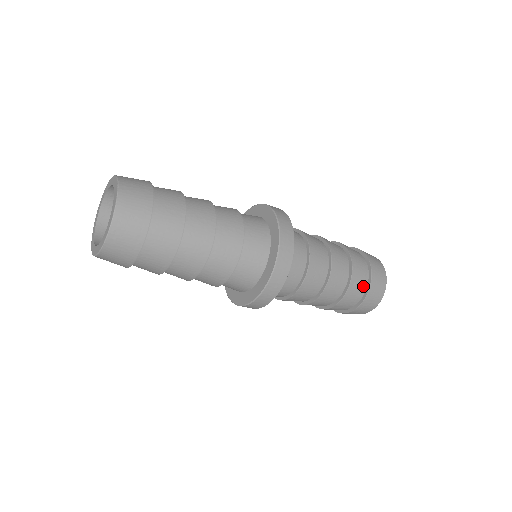
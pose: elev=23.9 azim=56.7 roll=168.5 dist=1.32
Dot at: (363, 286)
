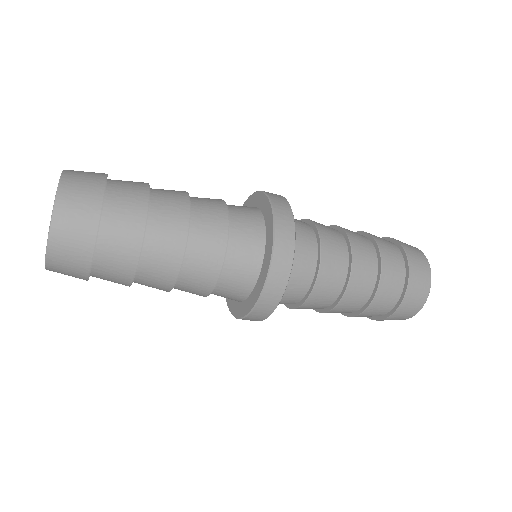
Dot at: (385, 310)
